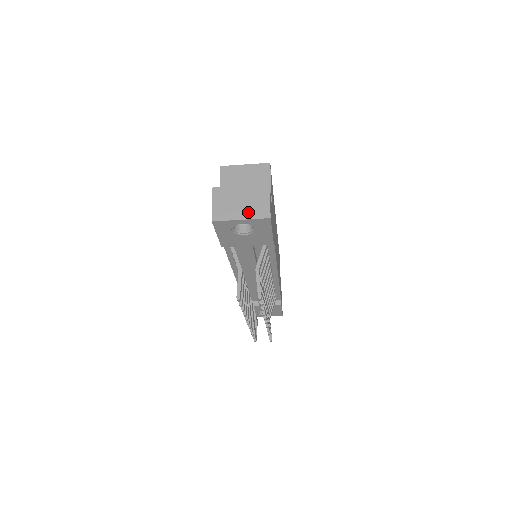
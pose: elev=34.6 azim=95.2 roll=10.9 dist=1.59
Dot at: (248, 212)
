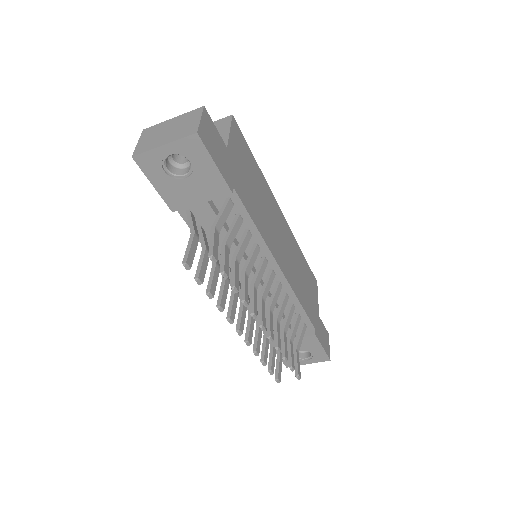
Dot at: (173, 136)
